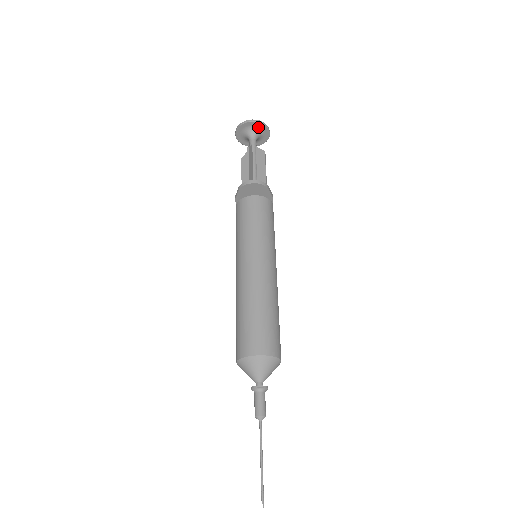
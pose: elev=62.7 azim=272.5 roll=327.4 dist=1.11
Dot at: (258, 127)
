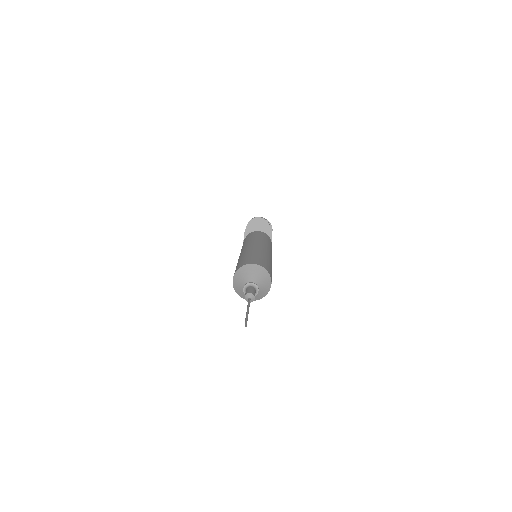
Dot at: occluded
